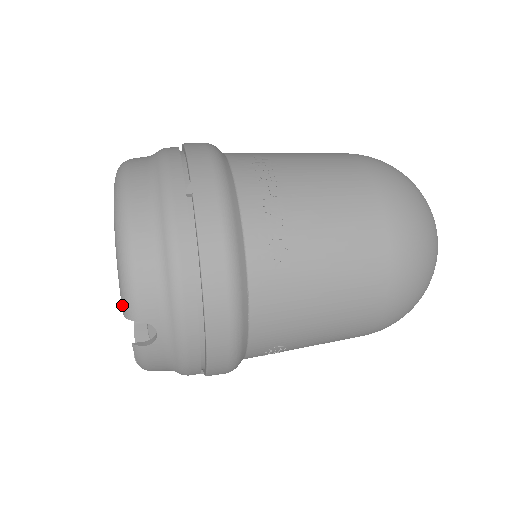
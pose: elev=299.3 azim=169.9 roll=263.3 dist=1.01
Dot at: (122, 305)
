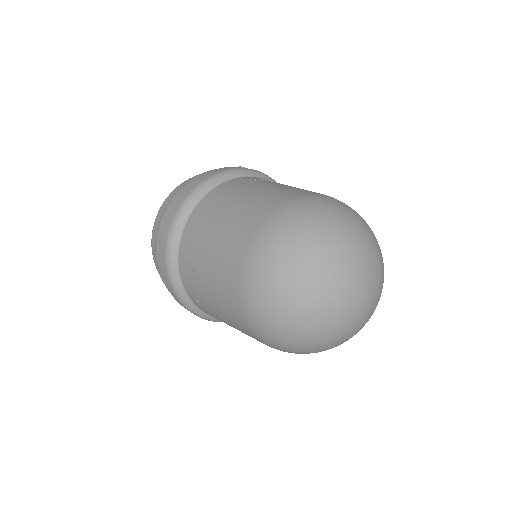
Dot at: occluded
